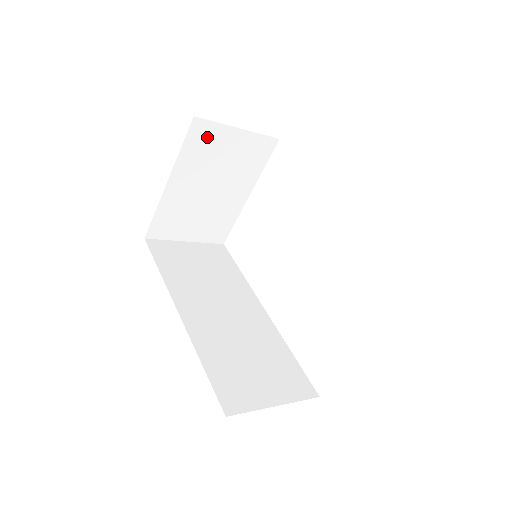
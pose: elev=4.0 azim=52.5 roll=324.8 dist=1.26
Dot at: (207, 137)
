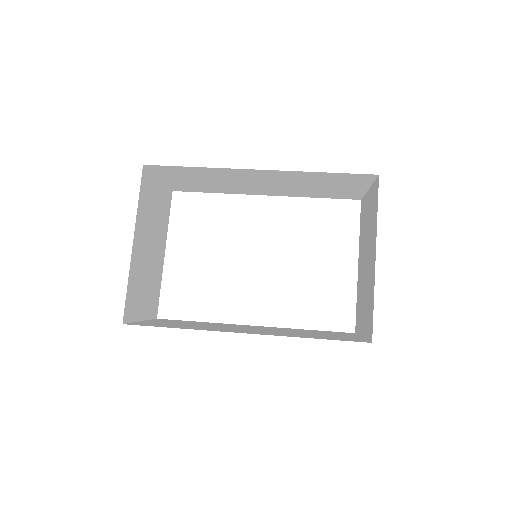
Dot at: (148, 188)
